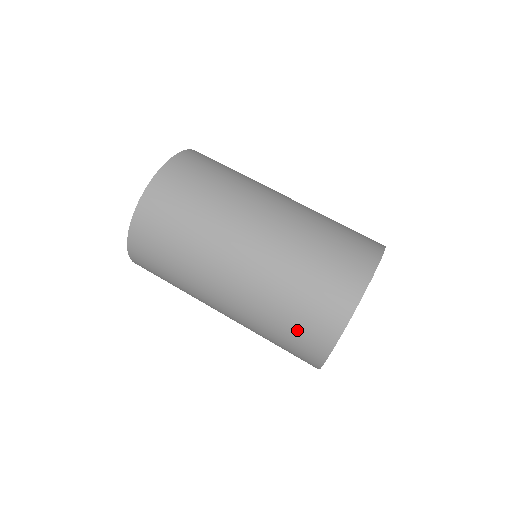
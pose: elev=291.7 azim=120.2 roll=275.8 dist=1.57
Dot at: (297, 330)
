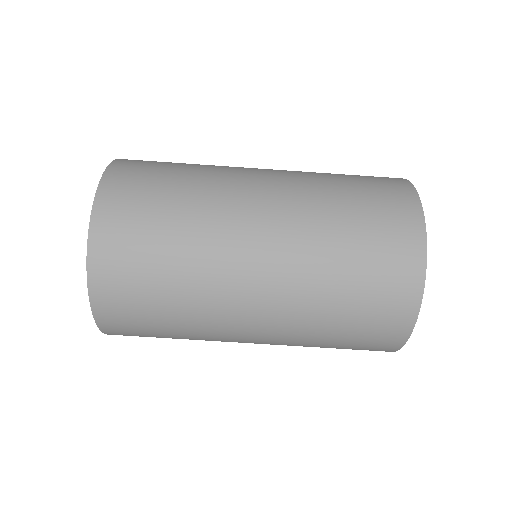
Dot at: (353, 346)
